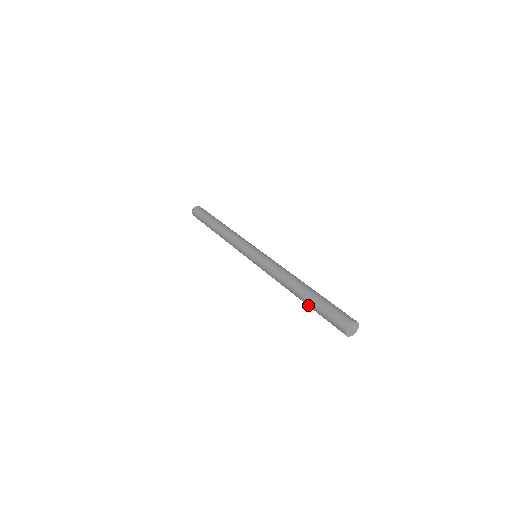
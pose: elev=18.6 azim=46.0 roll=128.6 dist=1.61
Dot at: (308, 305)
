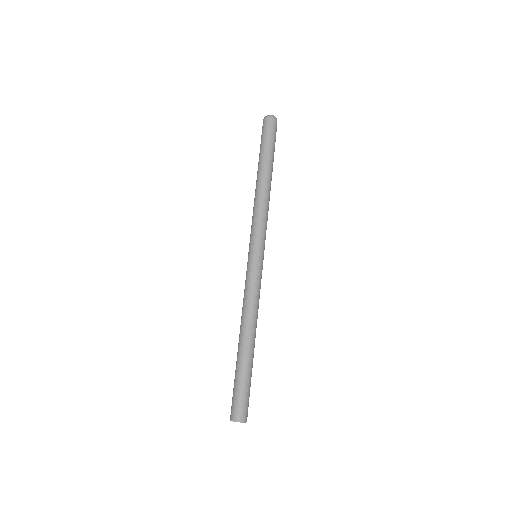
Dot at: occluded
